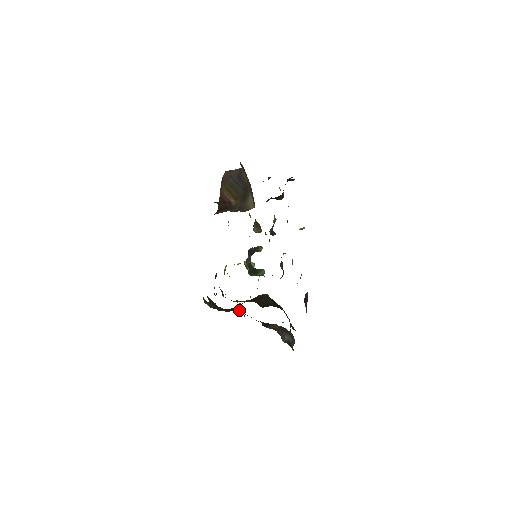
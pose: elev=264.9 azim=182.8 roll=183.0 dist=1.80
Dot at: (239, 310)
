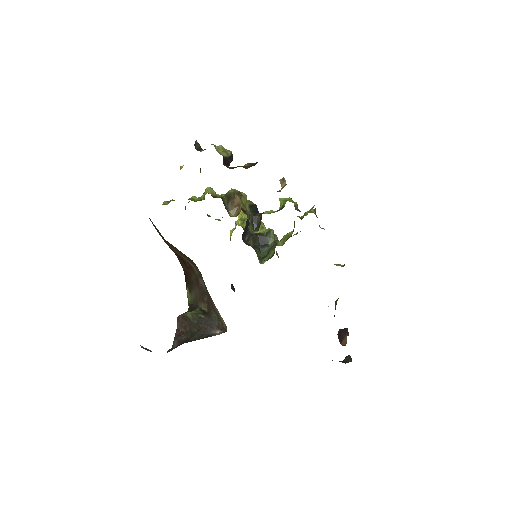
Dot at: occluded
